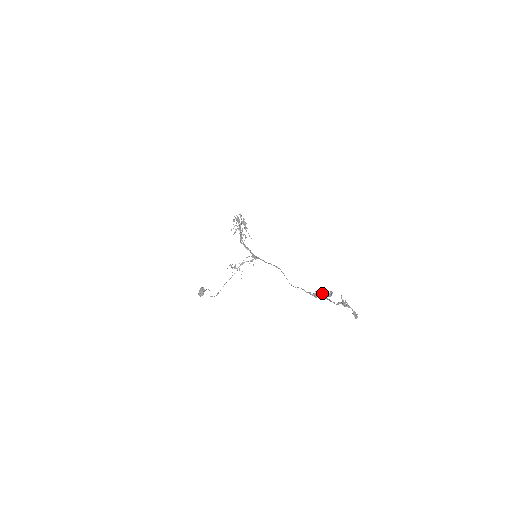
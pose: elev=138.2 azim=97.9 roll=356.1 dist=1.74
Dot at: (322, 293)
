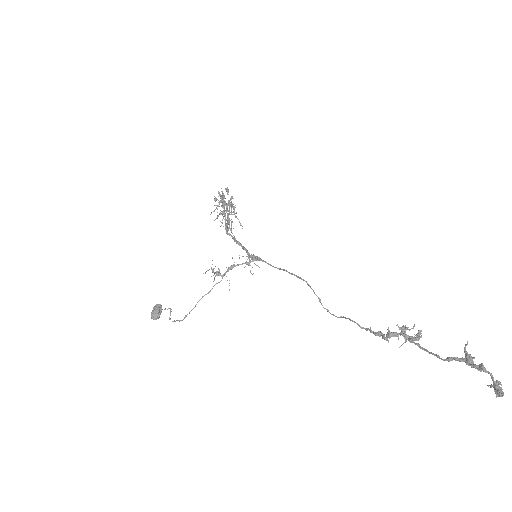
Dot at: (403, 333)
